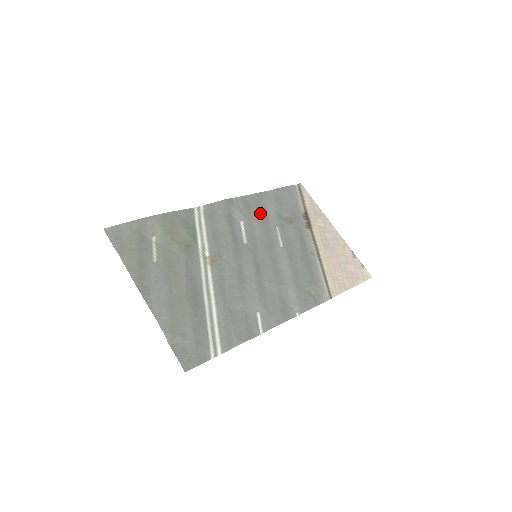
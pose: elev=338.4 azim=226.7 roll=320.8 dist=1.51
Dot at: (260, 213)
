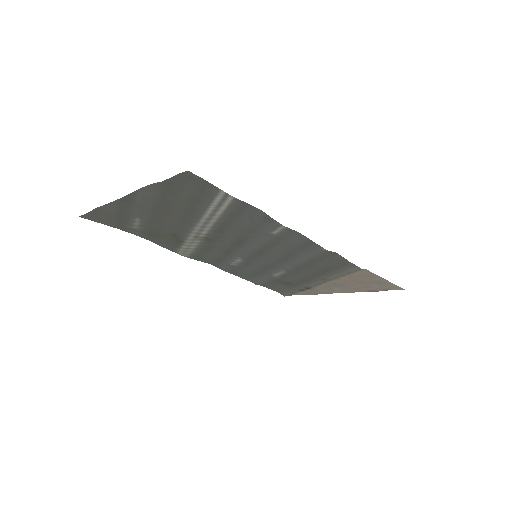
Dot at: (251, 273)
